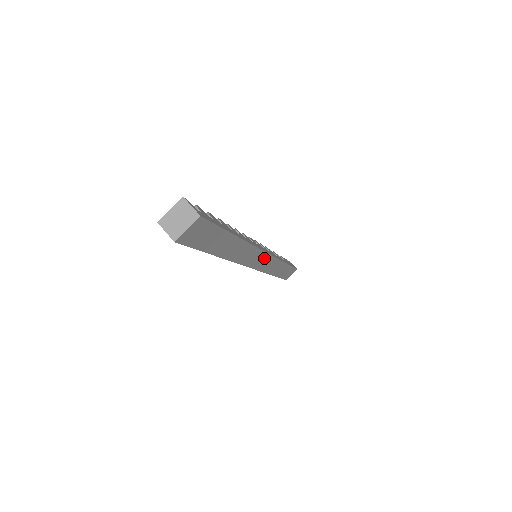
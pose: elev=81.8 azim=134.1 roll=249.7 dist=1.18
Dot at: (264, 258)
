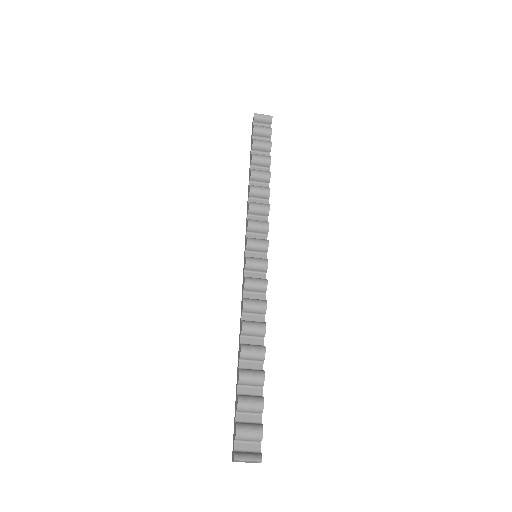
Dot at: occluded
